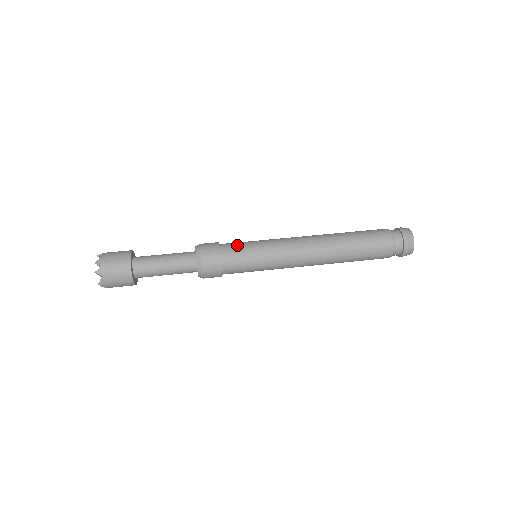
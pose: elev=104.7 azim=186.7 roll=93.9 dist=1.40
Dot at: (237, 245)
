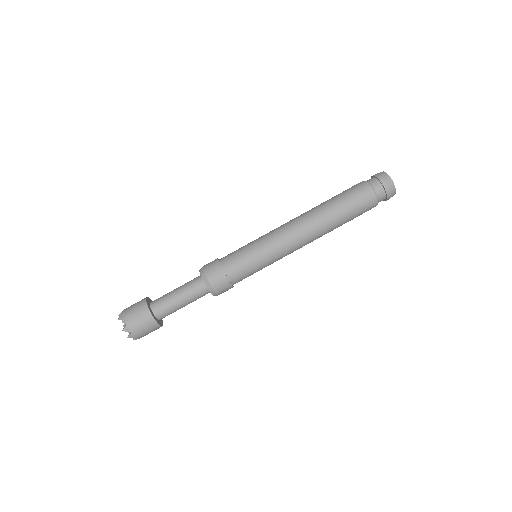
Dot at: (238, 261)
